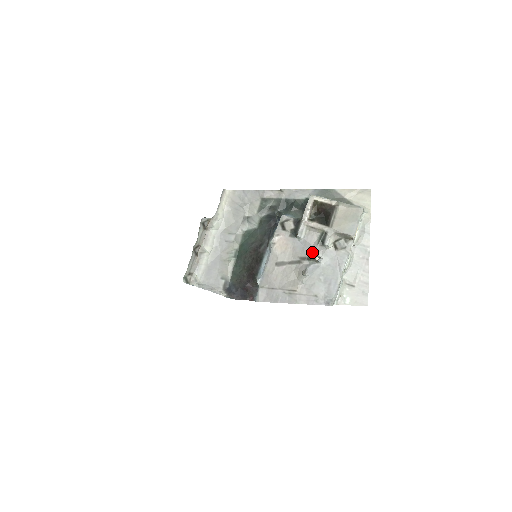
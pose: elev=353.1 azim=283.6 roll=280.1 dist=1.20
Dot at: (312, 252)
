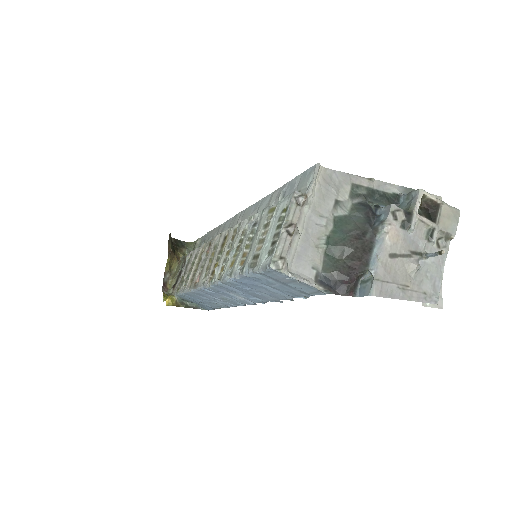
Dot at: (420, 247)
